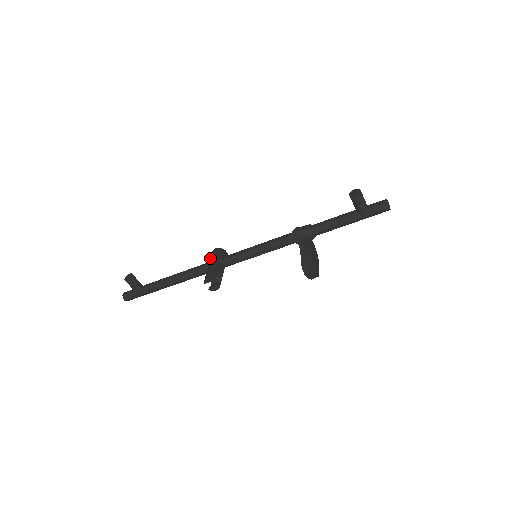
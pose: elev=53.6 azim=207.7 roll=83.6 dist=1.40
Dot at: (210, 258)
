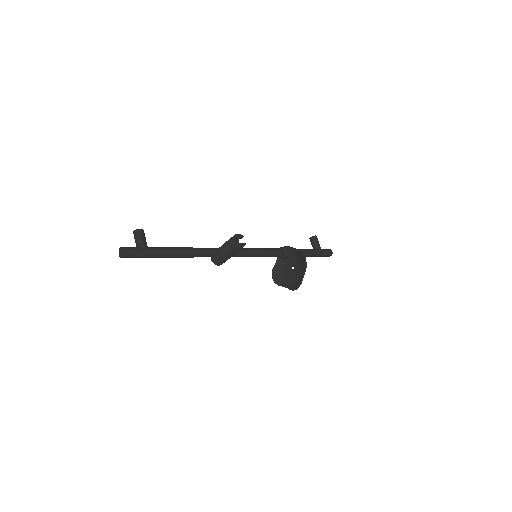
Dot at: occluded
